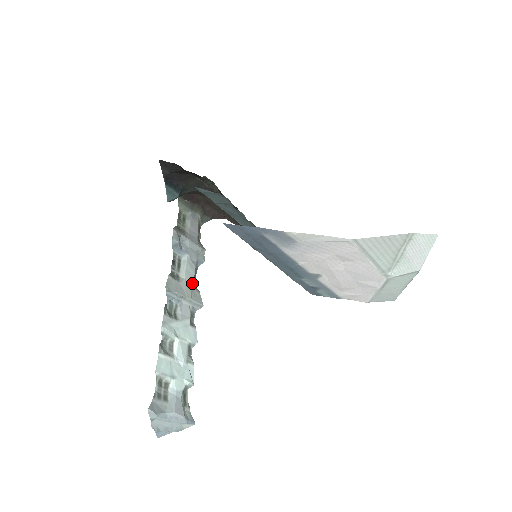
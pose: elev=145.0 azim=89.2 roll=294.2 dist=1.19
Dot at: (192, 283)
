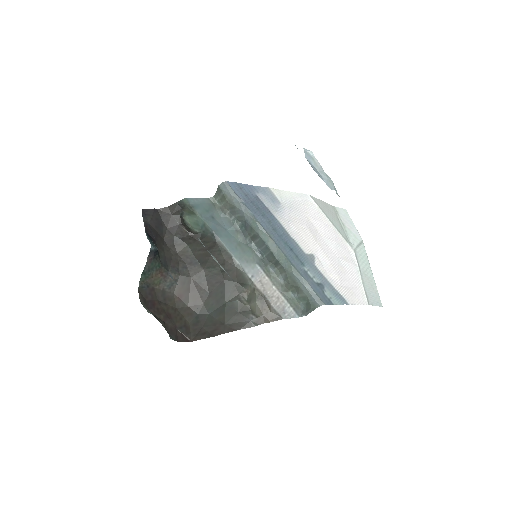
Dot at: occluded
